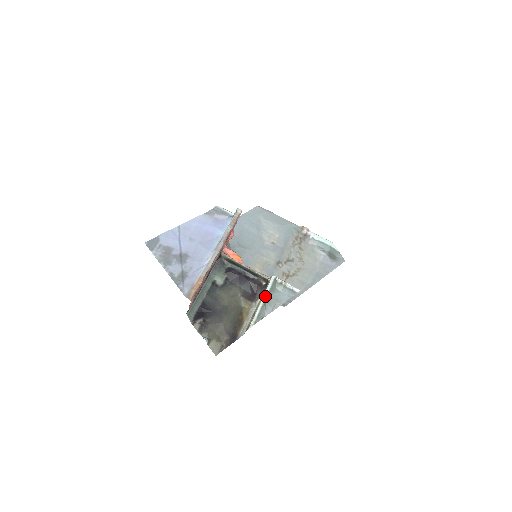
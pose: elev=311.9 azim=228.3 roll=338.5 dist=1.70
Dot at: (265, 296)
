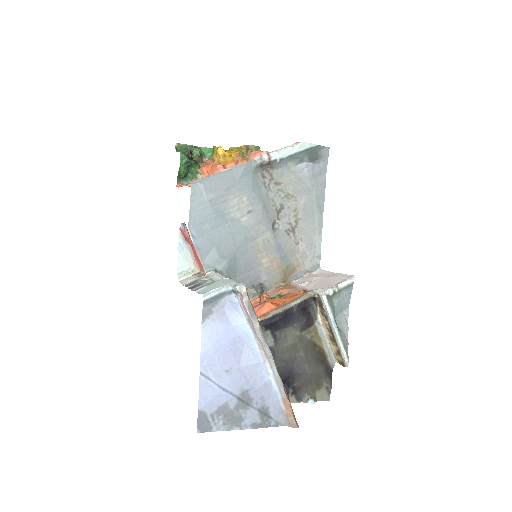
Dot at: (334, 324)
